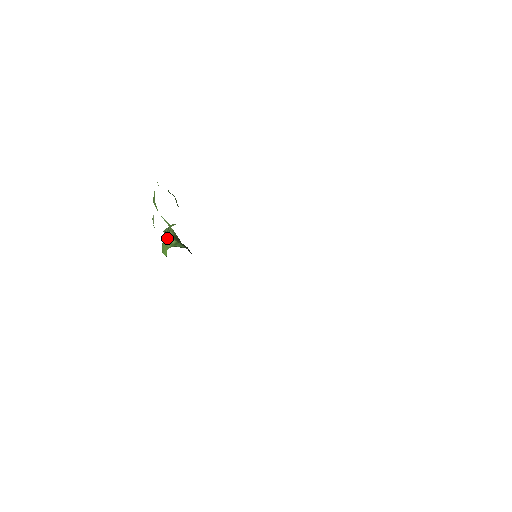
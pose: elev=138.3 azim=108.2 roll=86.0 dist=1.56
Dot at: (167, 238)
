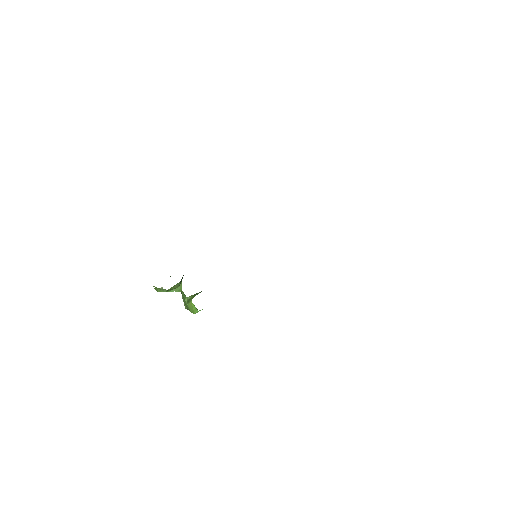
Dot at: (187, 300)
